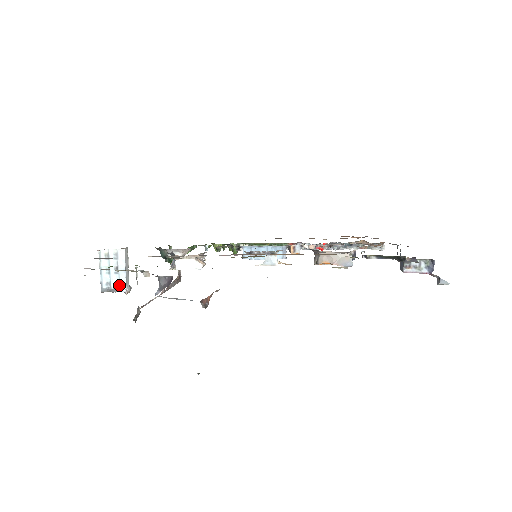
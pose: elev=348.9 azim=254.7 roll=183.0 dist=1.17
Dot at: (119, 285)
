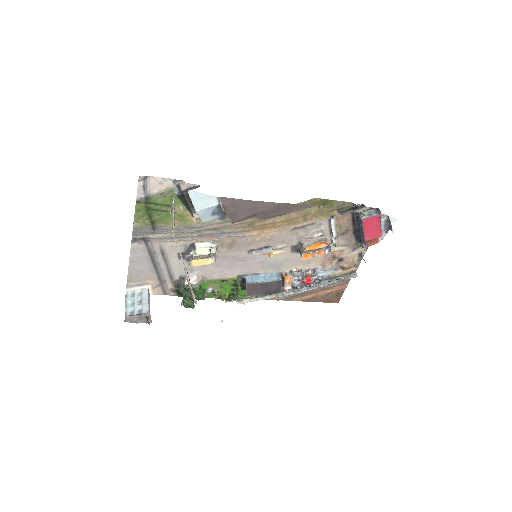
Dot at: (142, 312)
